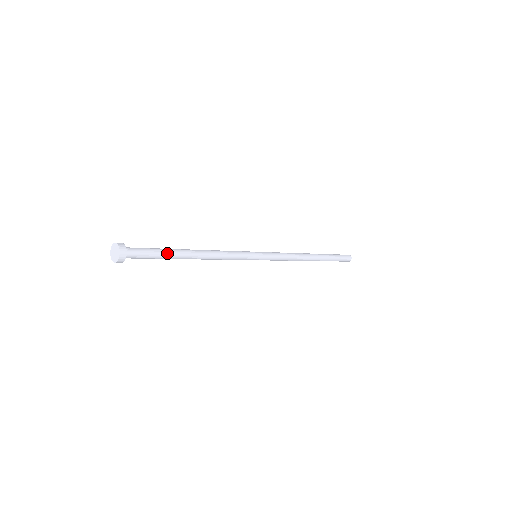
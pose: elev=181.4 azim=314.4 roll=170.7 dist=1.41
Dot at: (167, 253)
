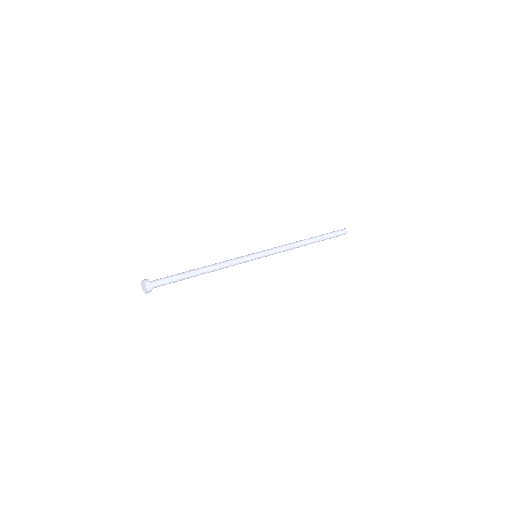
Dot at: (181, 275)
